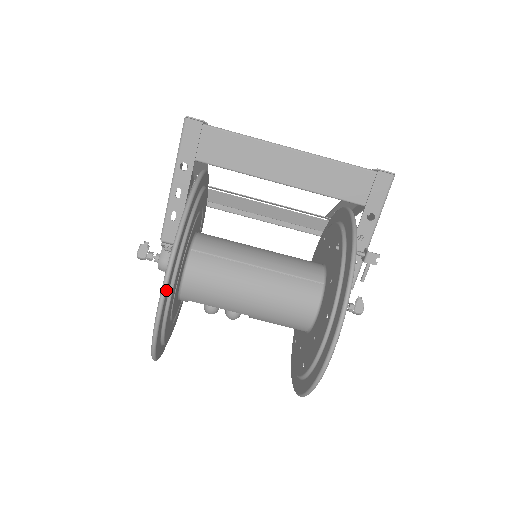
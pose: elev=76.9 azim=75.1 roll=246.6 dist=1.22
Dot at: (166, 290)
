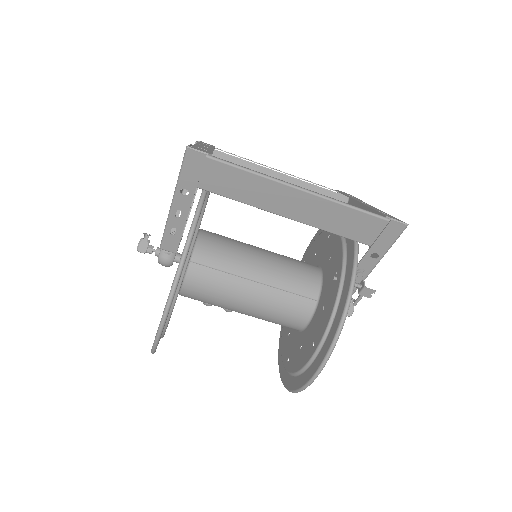
Dot at: (163, 327)
